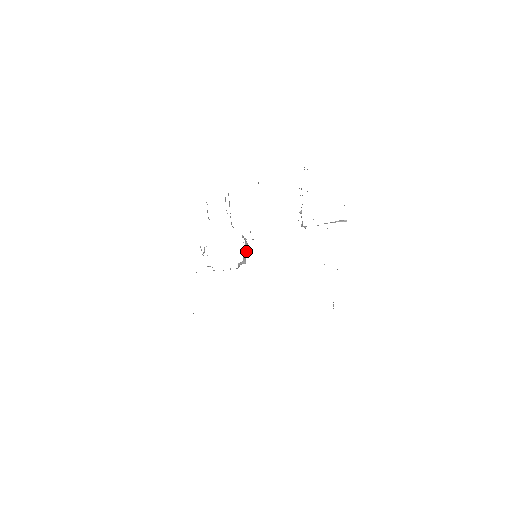
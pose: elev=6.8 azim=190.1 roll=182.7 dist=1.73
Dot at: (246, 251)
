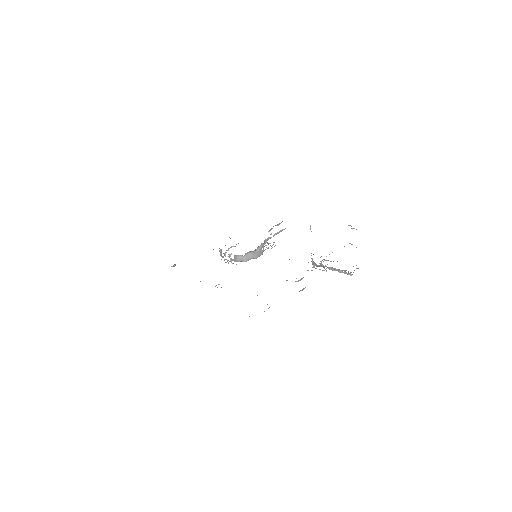
Dot at: (254, 254)
